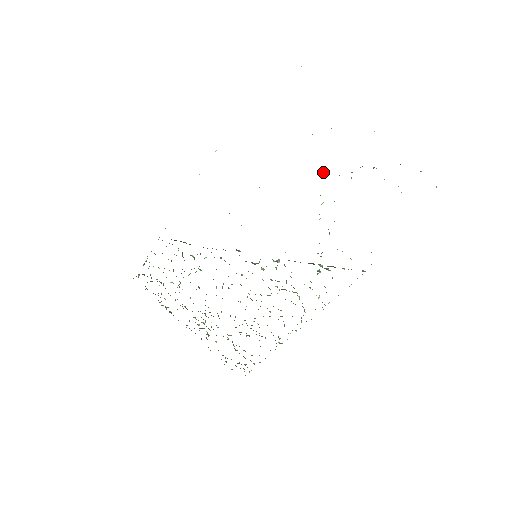
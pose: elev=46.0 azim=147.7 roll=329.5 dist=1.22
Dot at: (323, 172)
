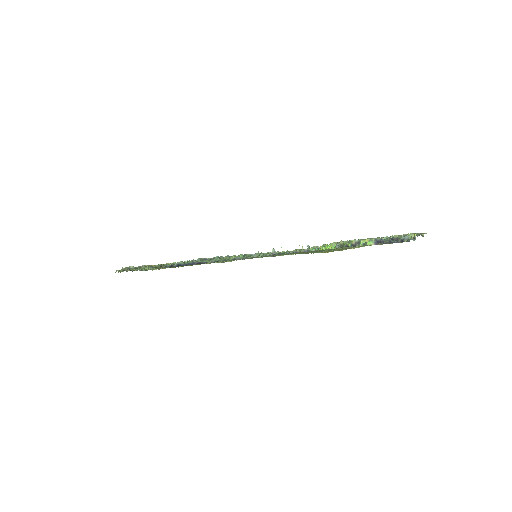
Dot at: occluded
